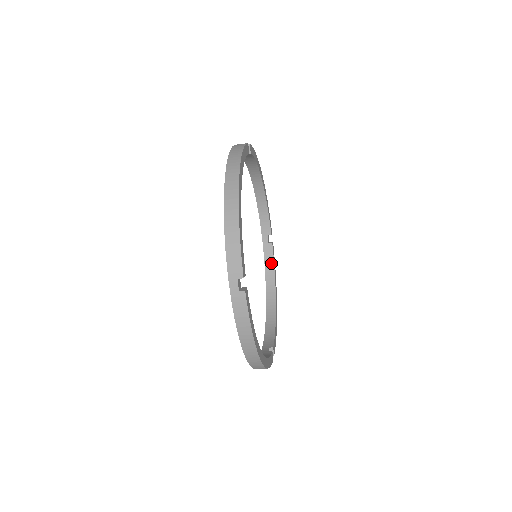
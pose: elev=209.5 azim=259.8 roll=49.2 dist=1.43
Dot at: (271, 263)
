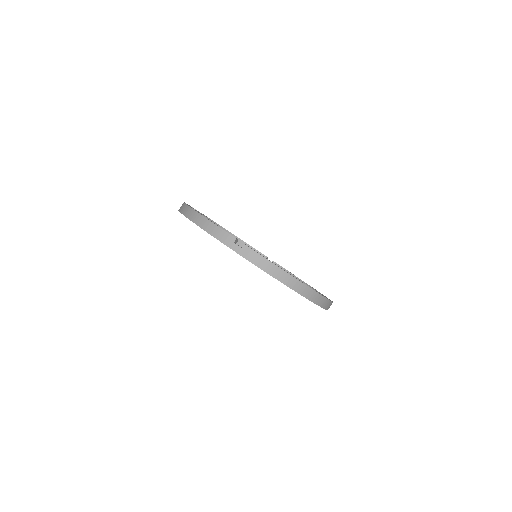
Dot at: occluded
